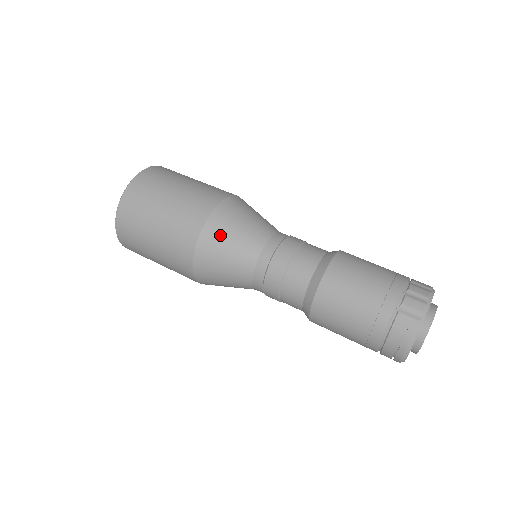
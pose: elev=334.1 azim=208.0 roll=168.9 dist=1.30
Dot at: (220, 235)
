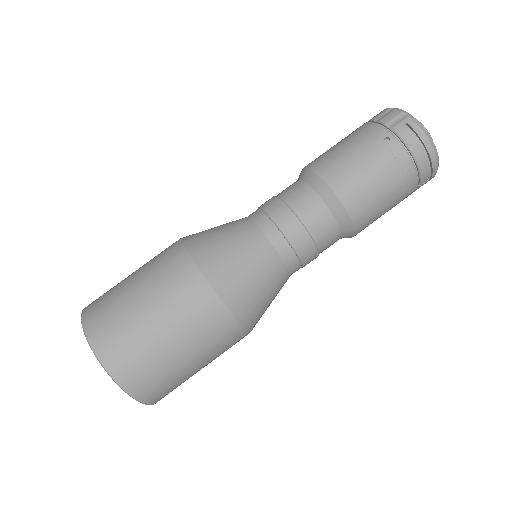
Dot at: (215, 252)
